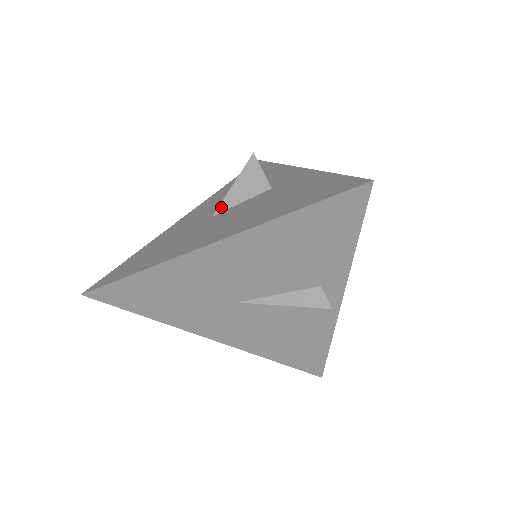
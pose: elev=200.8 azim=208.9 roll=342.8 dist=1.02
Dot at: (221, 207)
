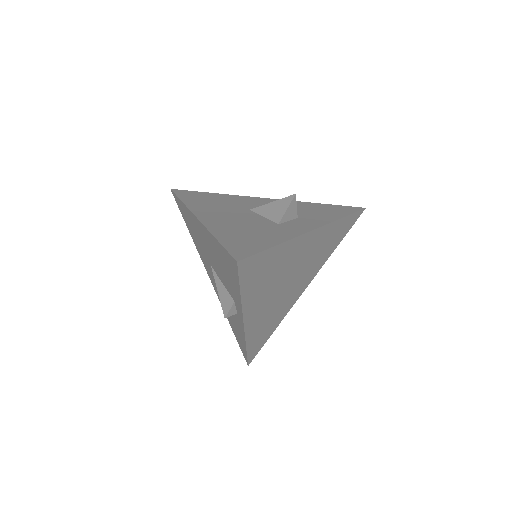
Dot at: (256, 209)
